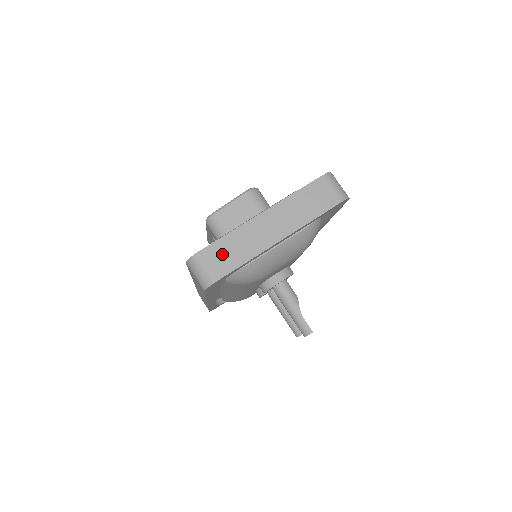
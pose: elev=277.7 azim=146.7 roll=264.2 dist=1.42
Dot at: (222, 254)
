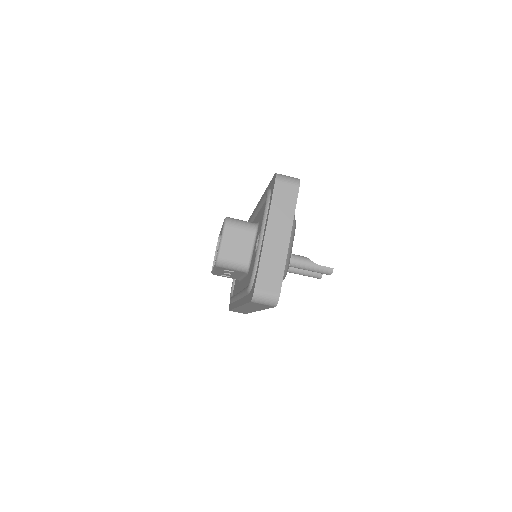
Dot at: (268, 278)
